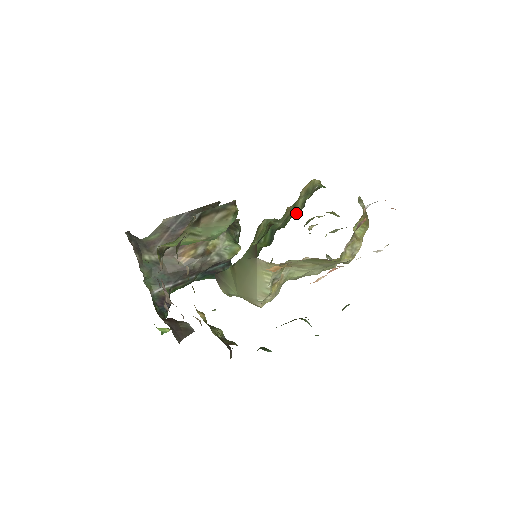
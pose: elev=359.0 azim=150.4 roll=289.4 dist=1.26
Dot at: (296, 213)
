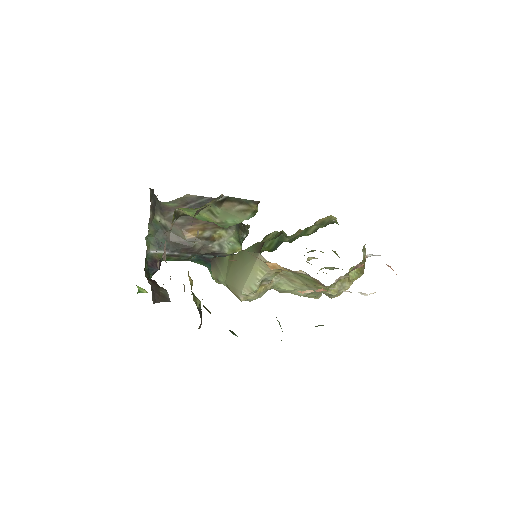
Dot at: (307, 234)
